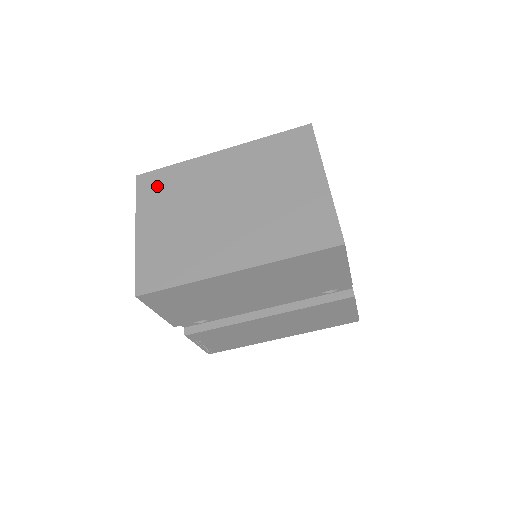
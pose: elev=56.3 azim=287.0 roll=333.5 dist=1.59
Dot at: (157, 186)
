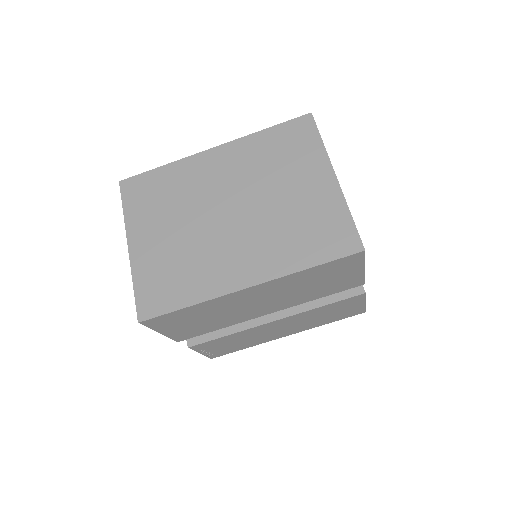
Dot at: (145, 193)
